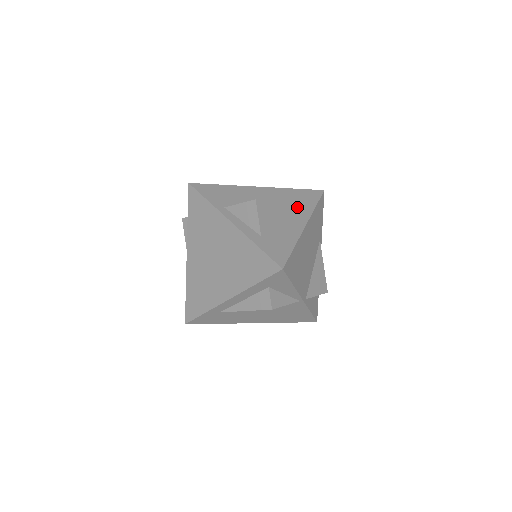
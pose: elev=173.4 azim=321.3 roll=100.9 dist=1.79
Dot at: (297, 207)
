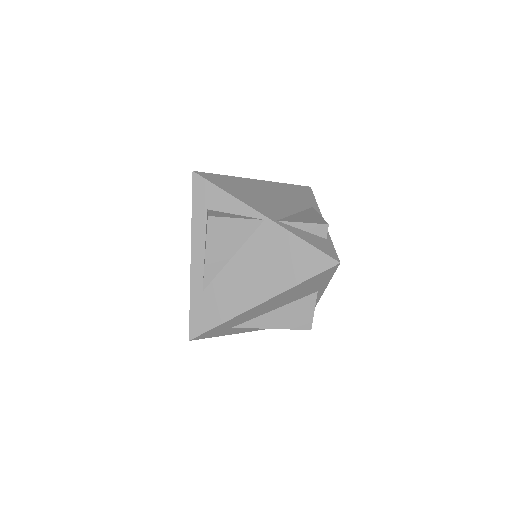
Dot at: occluded
